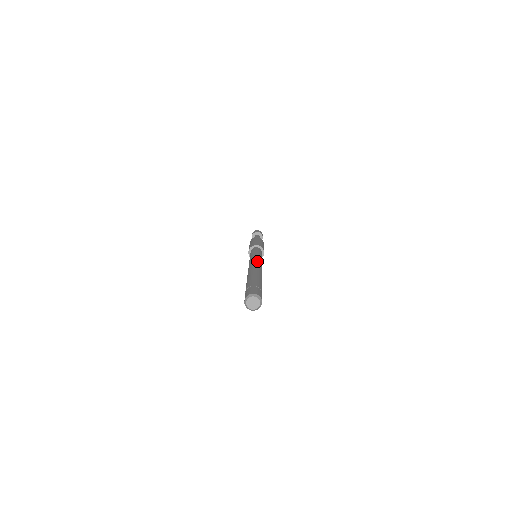
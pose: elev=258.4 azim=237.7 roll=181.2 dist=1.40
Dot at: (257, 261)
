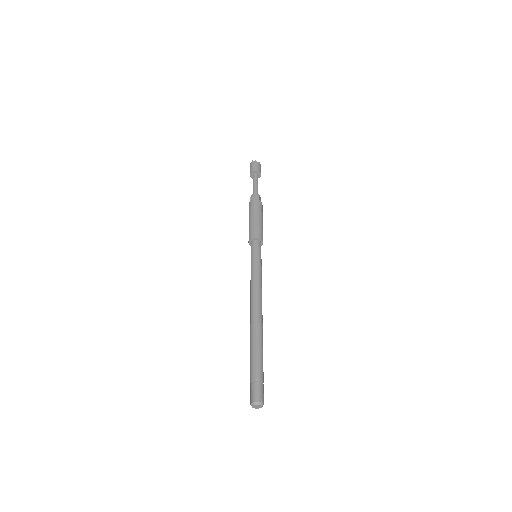
Dot at: (260, 297)
